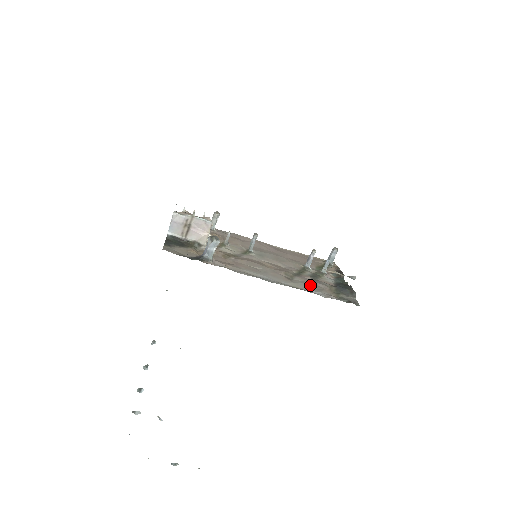
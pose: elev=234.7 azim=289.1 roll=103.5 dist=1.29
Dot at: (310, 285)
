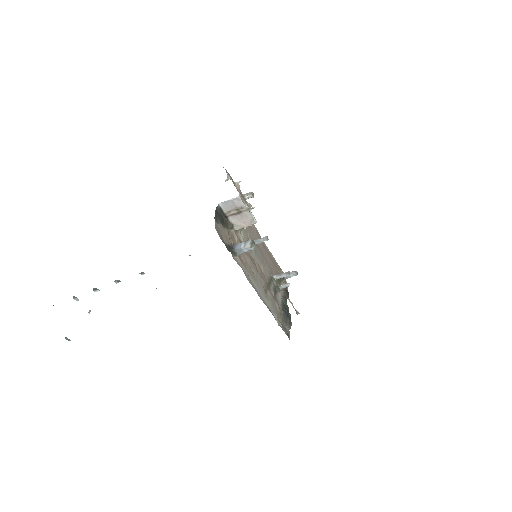
Dot at: (274, 305)
